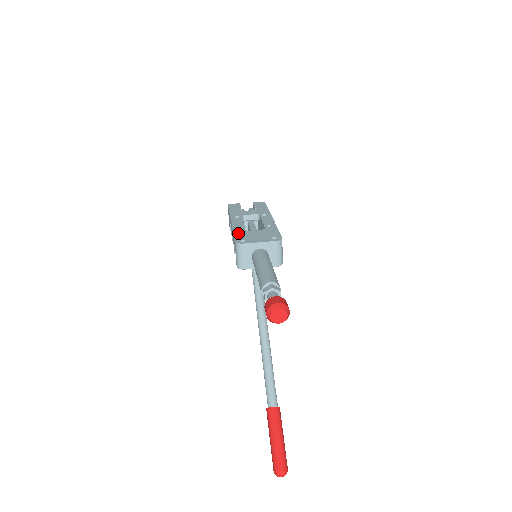
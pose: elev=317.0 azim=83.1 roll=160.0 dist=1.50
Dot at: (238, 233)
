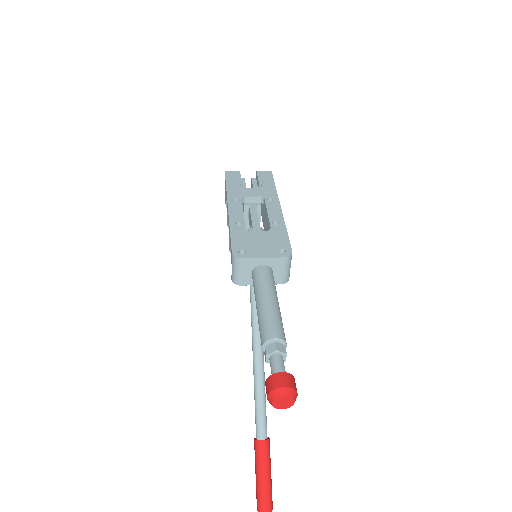
Dot at: (236, 235)
